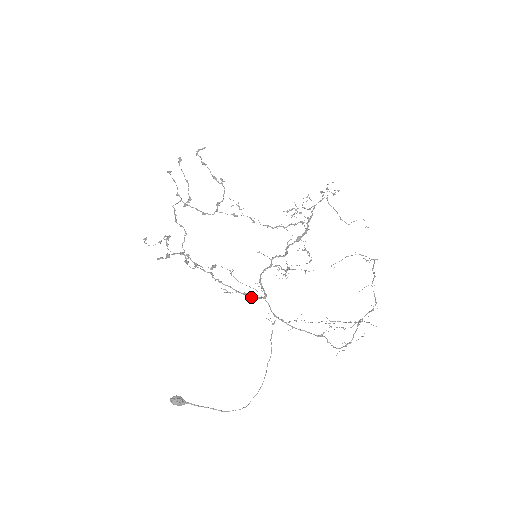
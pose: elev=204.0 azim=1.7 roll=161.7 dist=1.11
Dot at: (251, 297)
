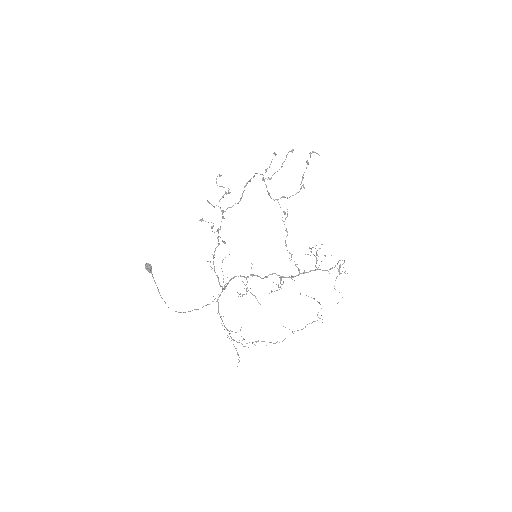
Dot at: (218, 280)
